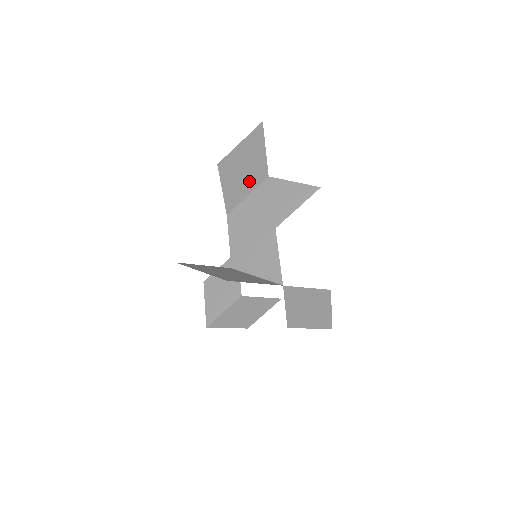
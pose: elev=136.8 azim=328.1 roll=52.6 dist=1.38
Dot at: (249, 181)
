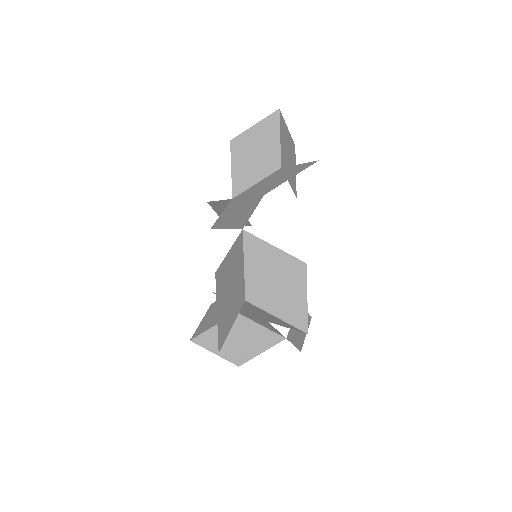
Dot at: (260, 167)
